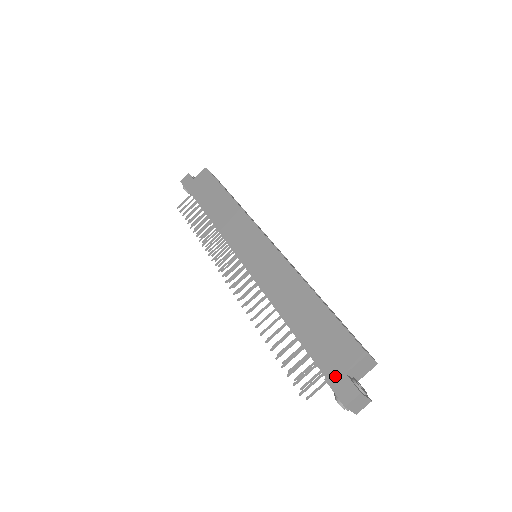
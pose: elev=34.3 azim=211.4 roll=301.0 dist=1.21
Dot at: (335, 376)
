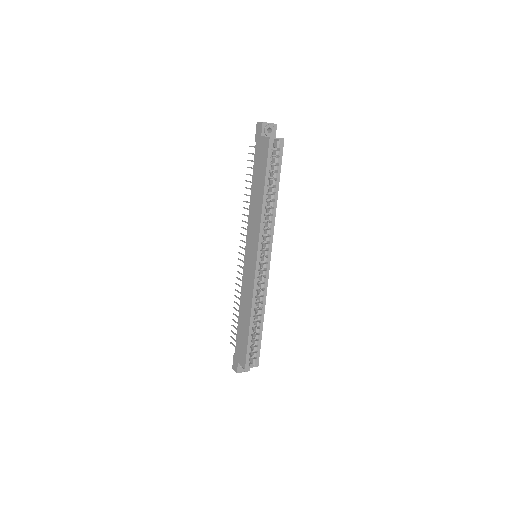
Dot at: (236, 358)
